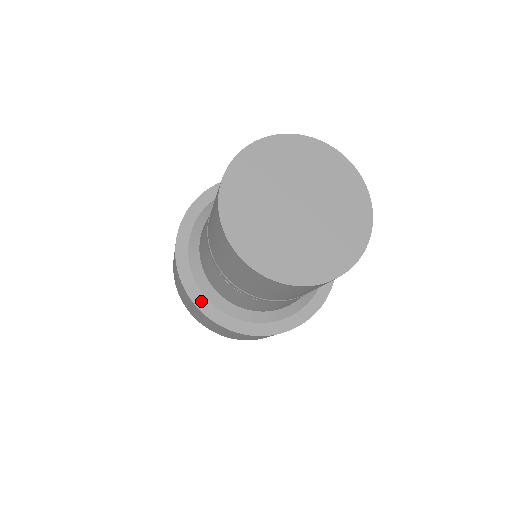
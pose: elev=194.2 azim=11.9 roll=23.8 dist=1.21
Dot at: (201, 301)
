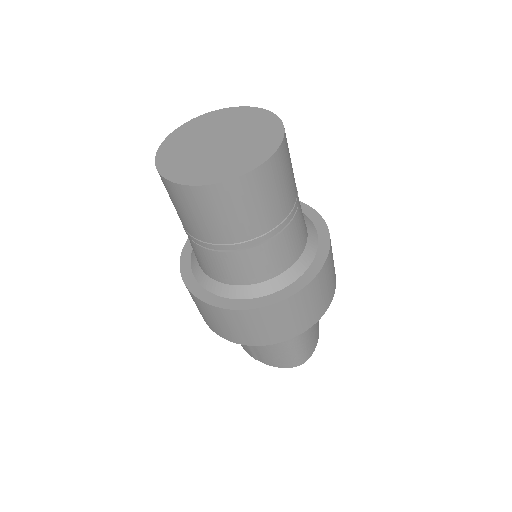
Dot at: occluded
